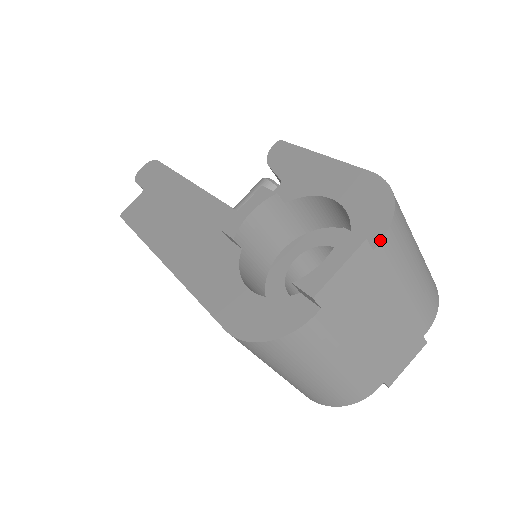
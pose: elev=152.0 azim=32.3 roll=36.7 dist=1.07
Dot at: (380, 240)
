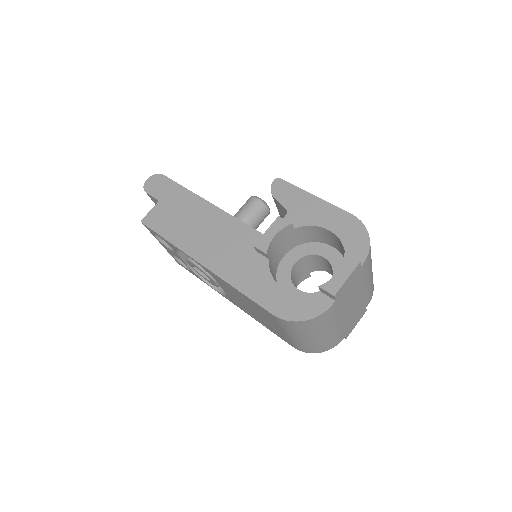
Dot at: (364, 260)
